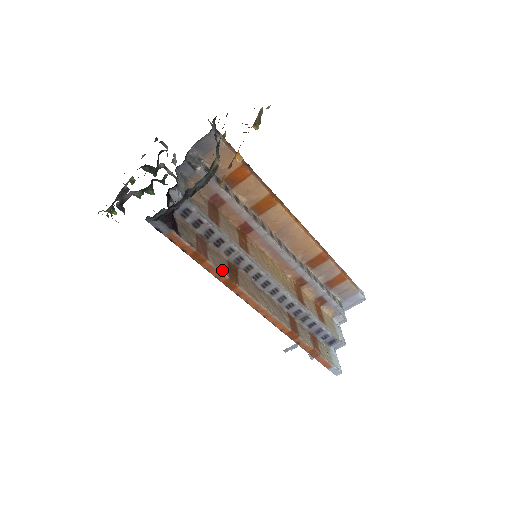
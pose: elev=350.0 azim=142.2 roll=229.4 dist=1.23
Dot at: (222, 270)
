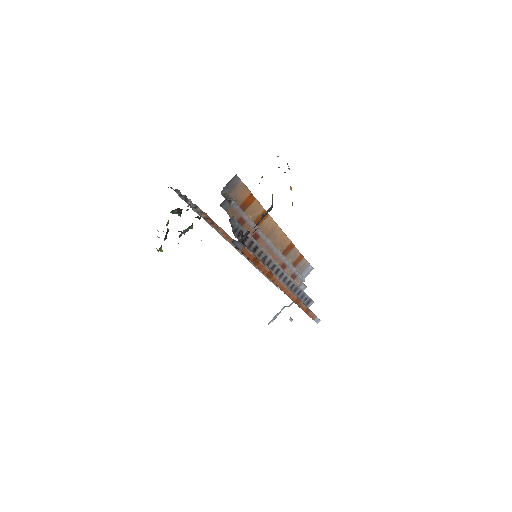
Dot at: occluded
